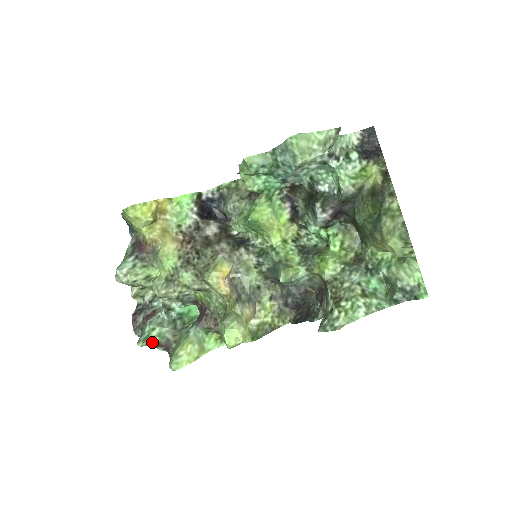
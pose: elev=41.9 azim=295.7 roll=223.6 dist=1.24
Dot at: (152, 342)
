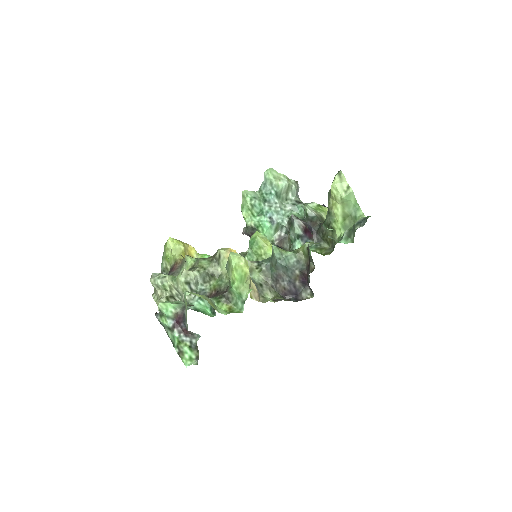
Dot at: (171, 305)
